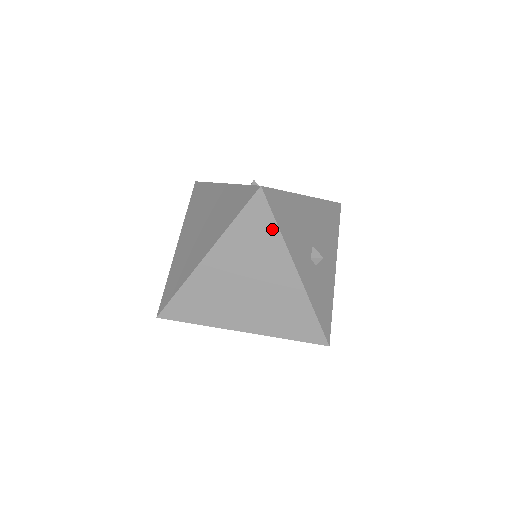
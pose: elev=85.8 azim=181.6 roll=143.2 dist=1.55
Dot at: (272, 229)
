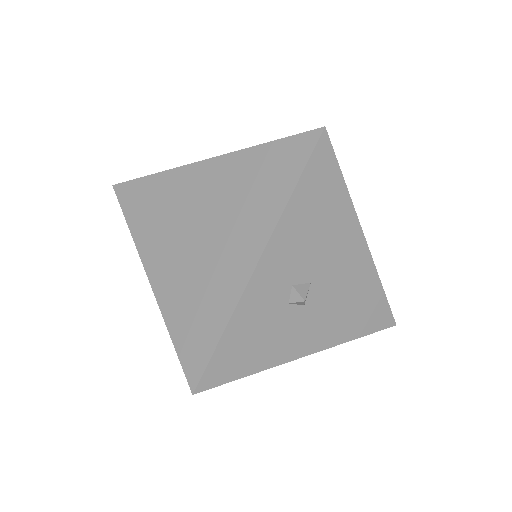
Dot at: (287, 185)
